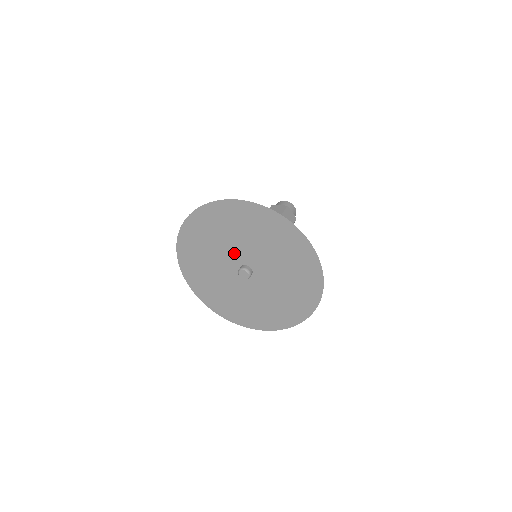
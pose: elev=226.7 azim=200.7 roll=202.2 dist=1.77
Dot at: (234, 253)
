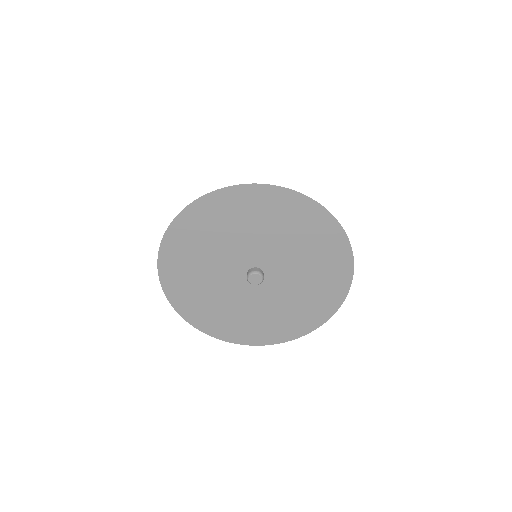
Dot at: (255, 251)
